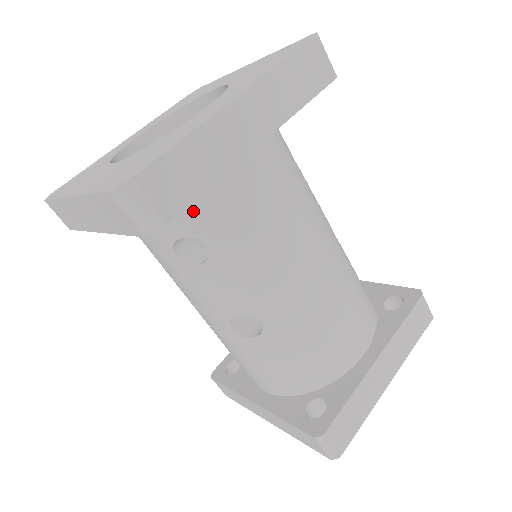
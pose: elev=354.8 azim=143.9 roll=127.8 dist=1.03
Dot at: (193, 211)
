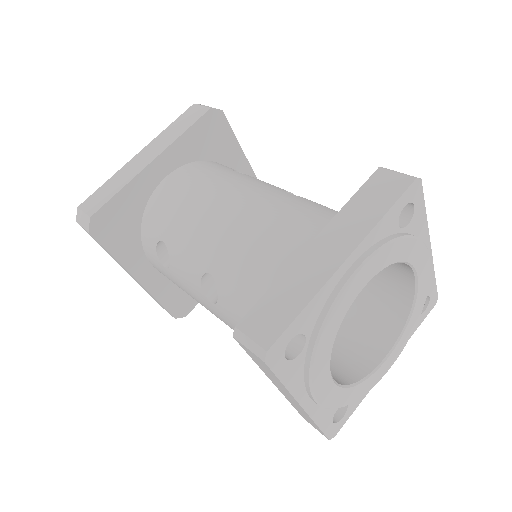
Dot at: (150, 226)
